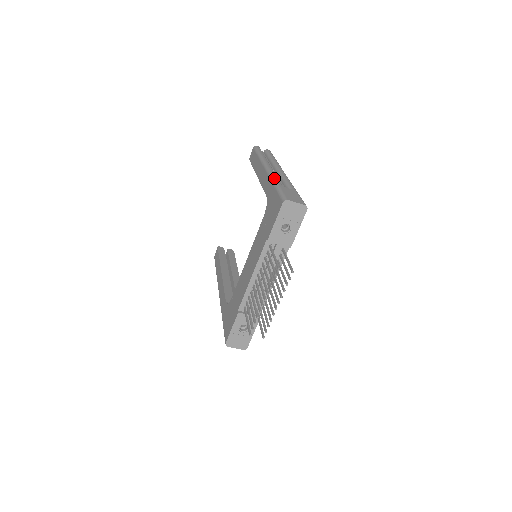
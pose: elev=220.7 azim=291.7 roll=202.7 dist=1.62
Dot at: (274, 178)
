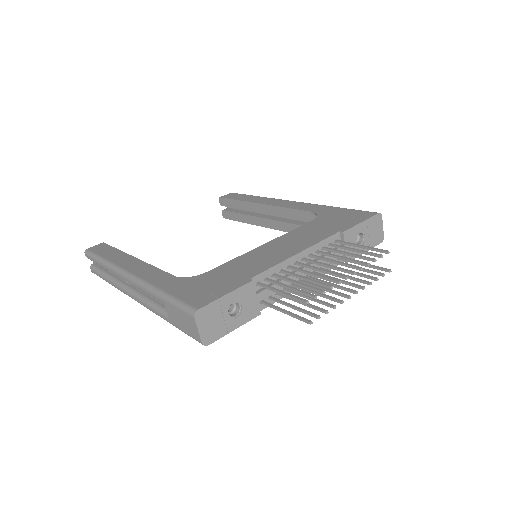
Dot at: occluded
